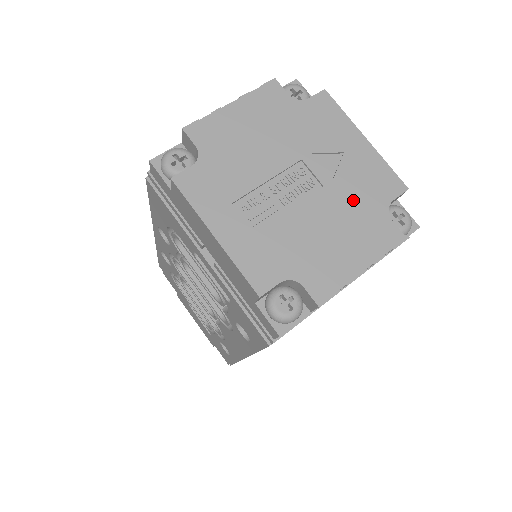
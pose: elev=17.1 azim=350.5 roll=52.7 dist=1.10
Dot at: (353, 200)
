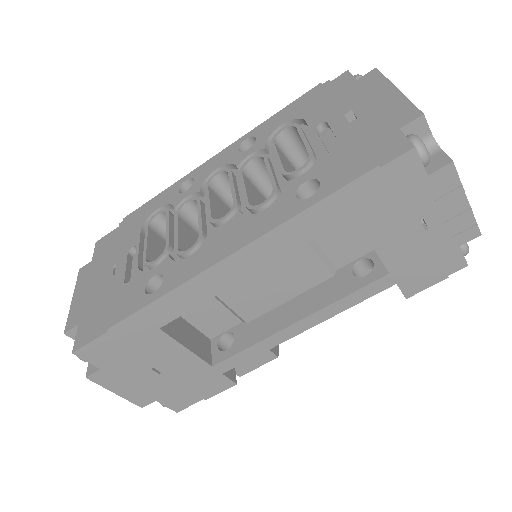
Dot at: occluded
